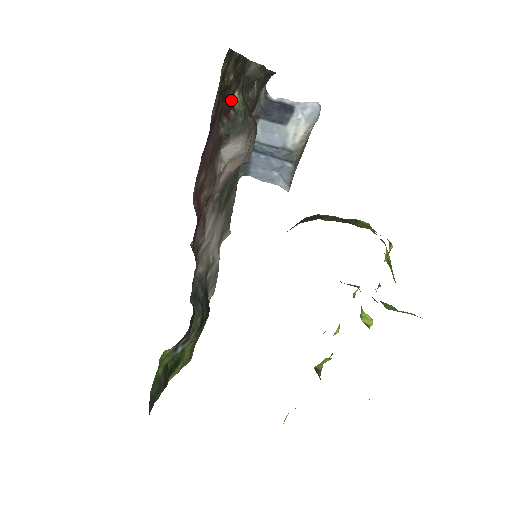
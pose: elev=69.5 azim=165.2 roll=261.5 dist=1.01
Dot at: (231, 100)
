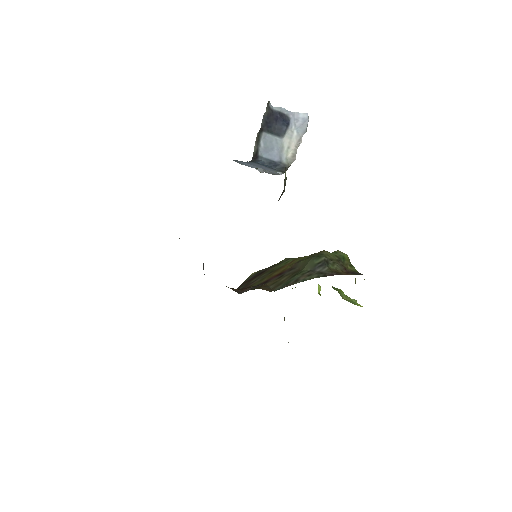
Dot at: occluded
